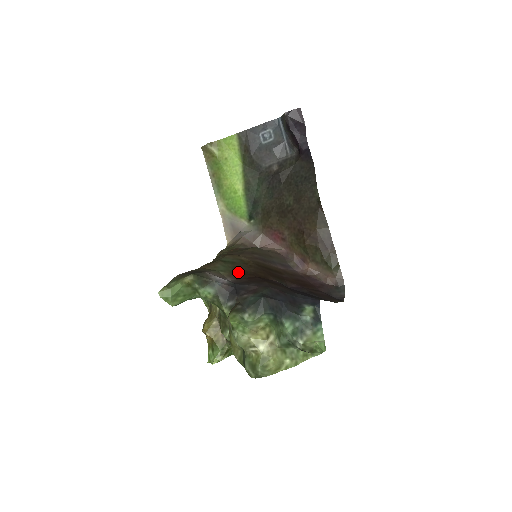
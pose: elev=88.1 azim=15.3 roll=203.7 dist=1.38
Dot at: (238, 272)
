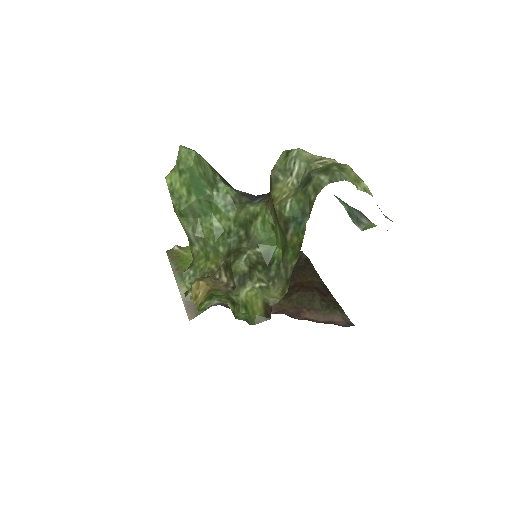
Dot at: occluded
